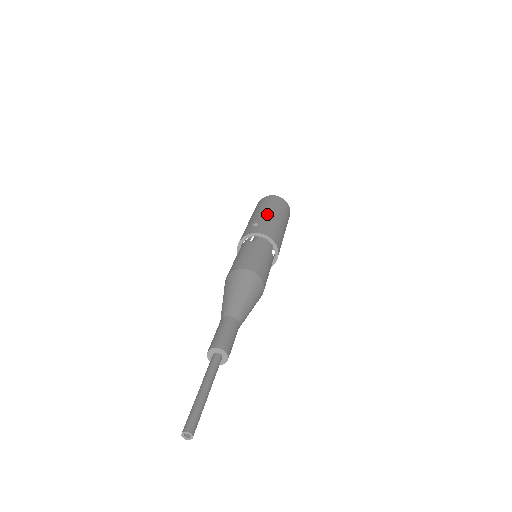
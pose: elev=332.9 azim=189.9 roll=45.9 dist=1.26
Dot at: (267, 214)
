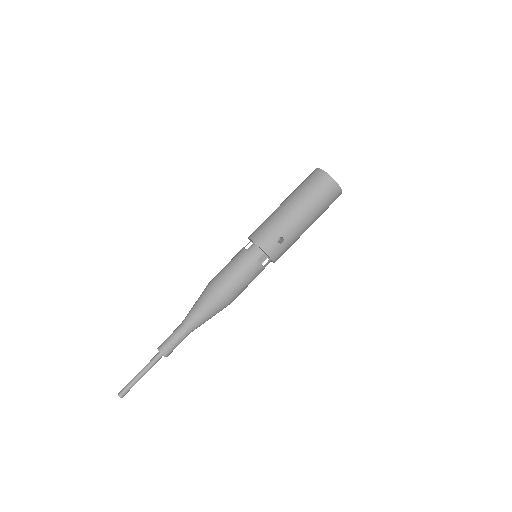
Dot at: (302, 227)
